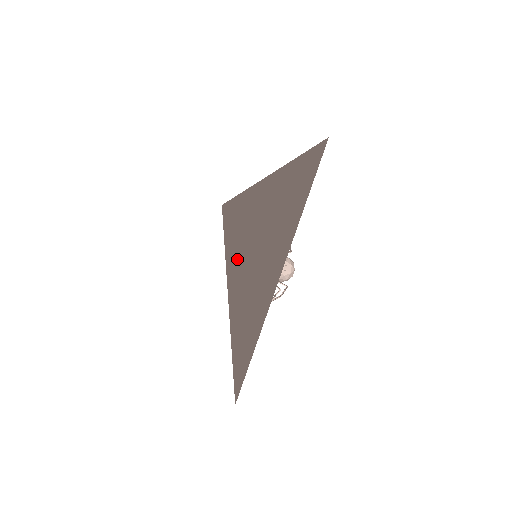
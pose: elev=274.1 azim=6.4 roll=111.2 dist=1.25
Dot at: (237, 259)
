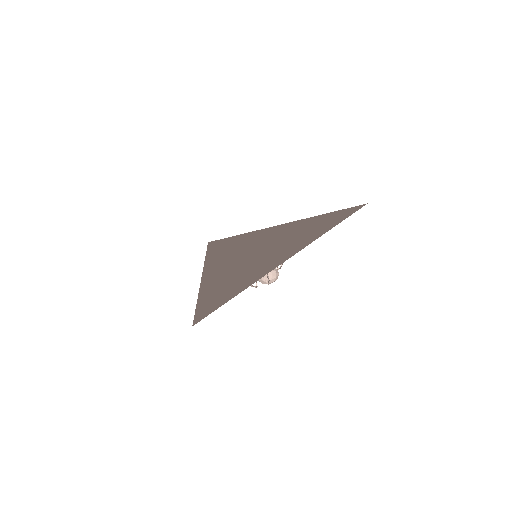
Dot at: (227, 259)
